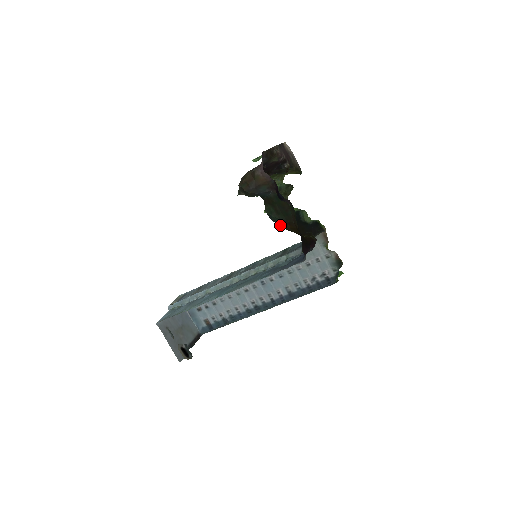
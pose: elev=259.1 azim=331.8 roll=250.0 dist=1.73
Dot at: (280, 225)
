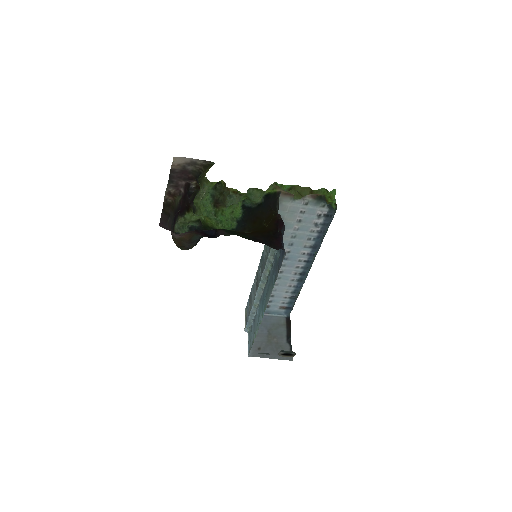
Dot at: occluded
